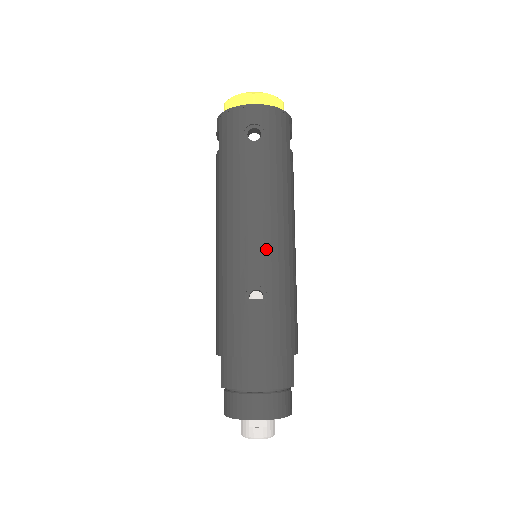
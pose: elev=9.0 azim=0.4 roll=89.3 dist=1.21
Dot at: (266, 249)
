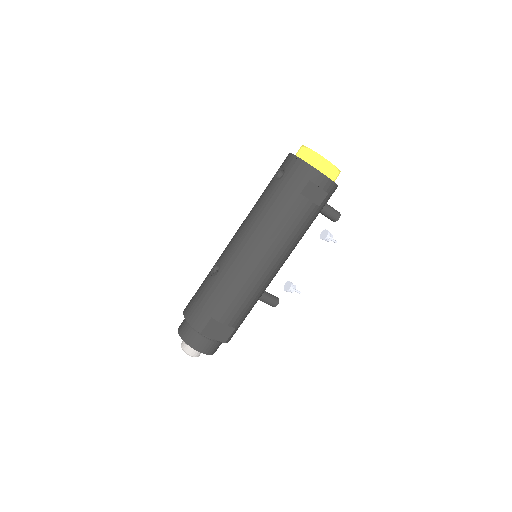
Dot at: (235, 246)
